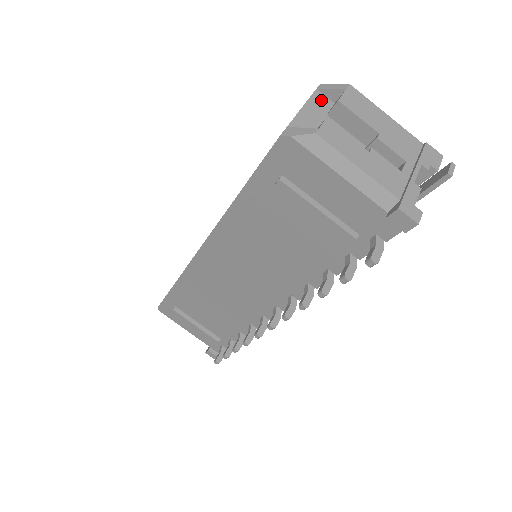
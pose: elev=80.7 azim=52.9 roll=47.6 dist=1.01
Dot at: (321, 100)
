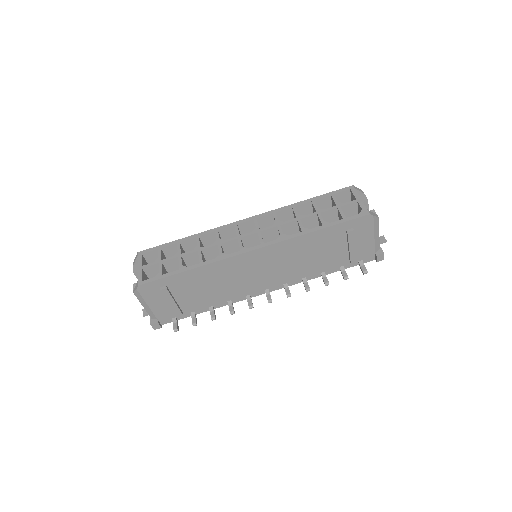
Dot at: occluded
